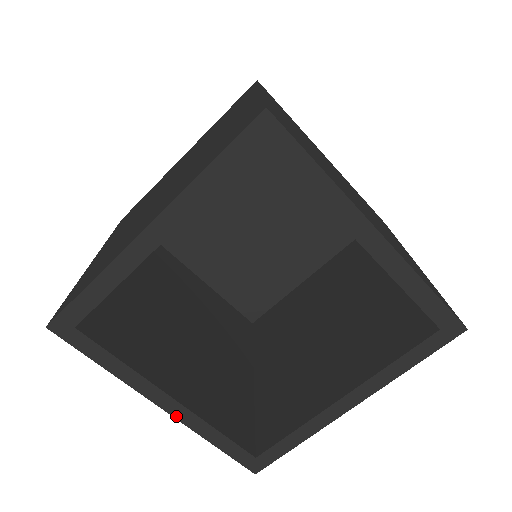
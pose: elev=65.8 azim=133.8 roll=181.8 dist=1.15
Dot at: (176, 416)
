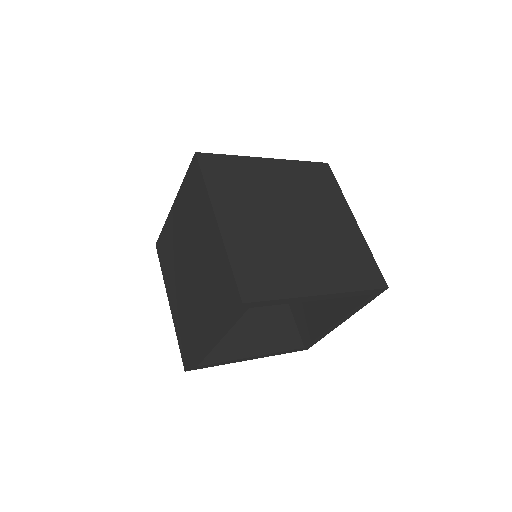
Dot at: occluded
